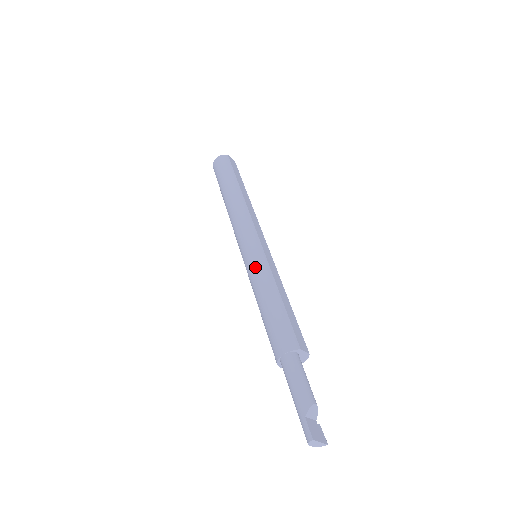
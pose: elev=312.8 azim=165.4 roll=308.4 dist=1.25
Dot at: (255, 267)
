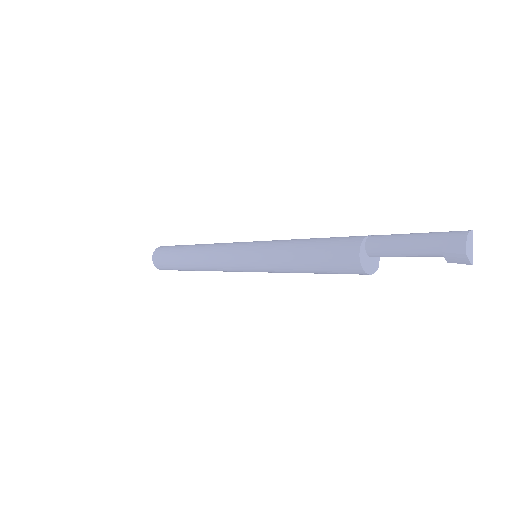
Dot at: occluded
